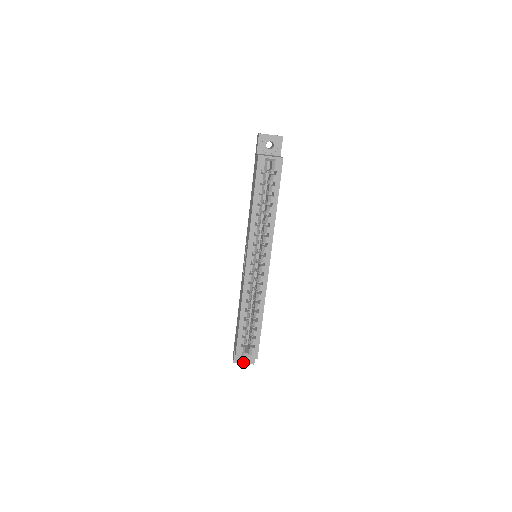
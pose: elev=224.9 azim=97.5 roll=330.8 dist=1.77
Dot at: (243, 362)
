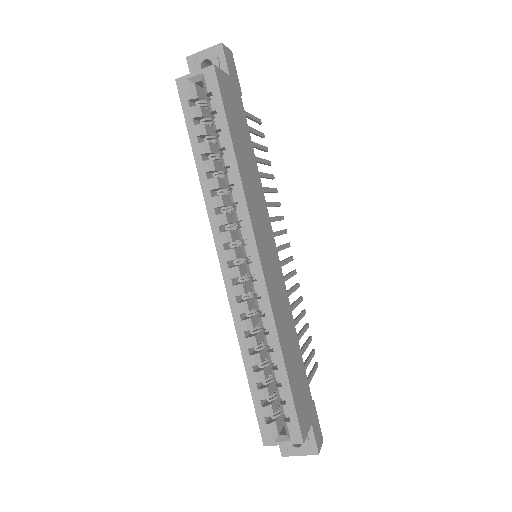
Dot at: (297, 452)
